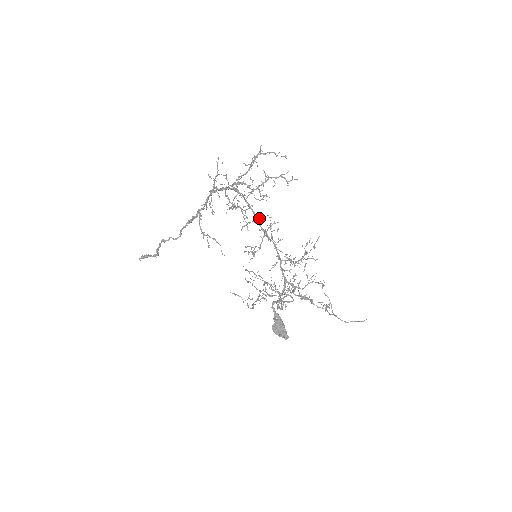
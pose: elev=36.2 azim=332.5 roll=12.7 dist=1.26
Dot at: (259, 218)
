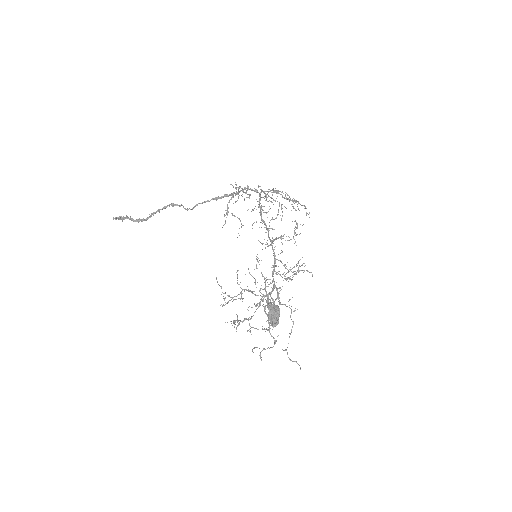
Dot at: occluded
